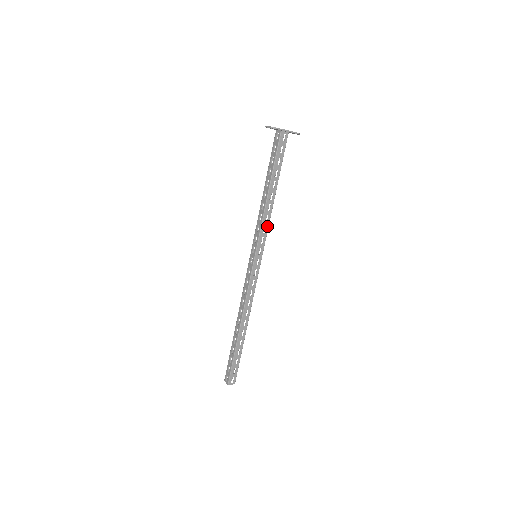
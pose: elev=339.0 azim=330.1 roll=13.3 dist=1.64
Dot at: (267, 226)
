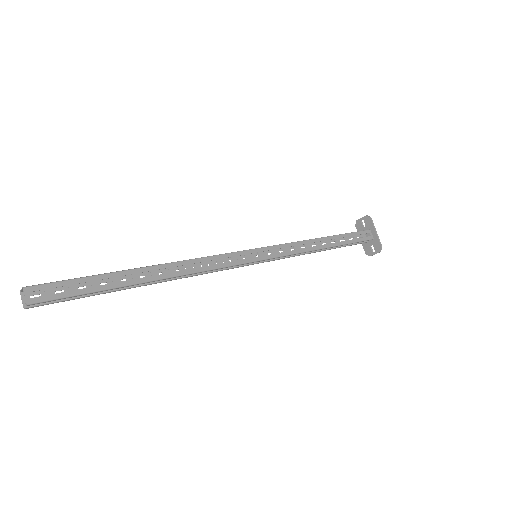
Dot at: (295, 251)
